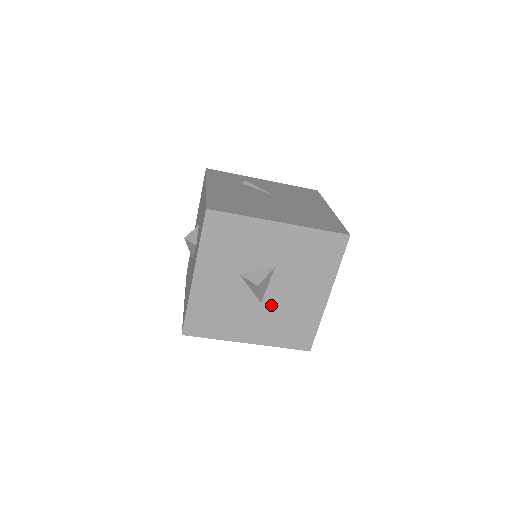
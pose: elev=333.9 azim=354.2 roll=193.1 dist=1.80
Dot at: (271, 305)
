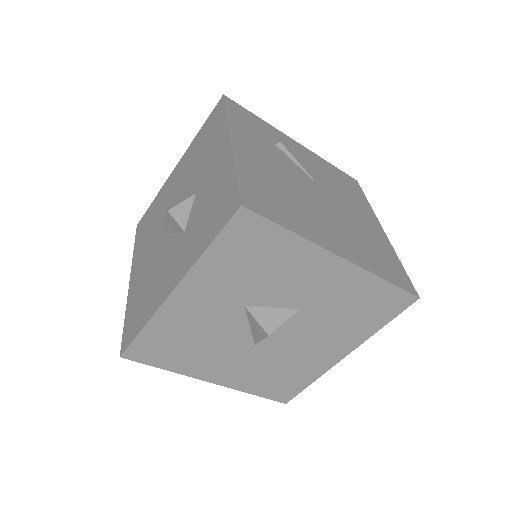
Dot at: (267, 350)
